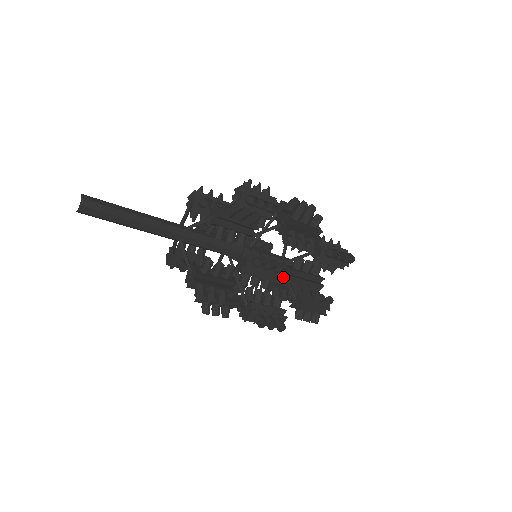
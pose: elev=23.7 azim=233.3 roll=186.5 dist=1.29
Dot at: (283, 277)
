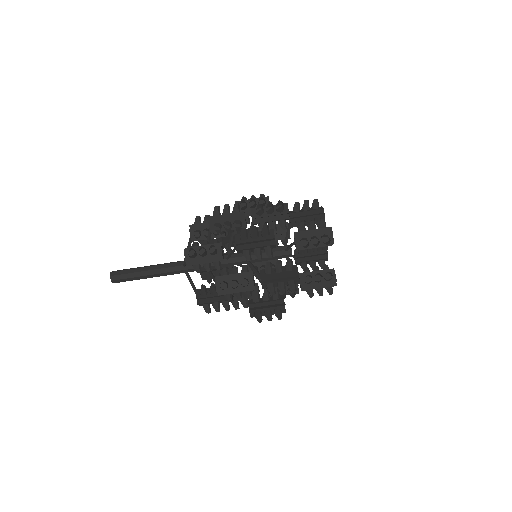
Dot at: occluded
